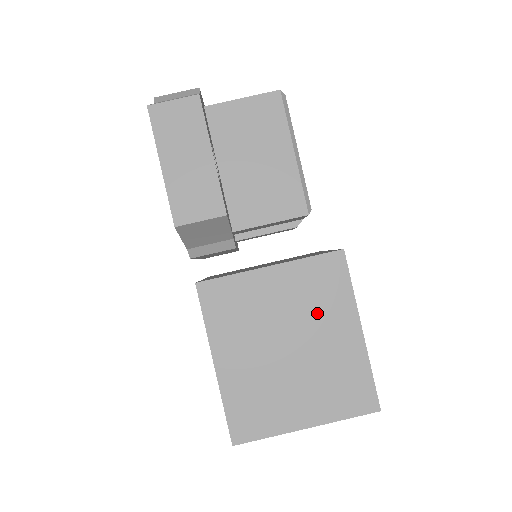
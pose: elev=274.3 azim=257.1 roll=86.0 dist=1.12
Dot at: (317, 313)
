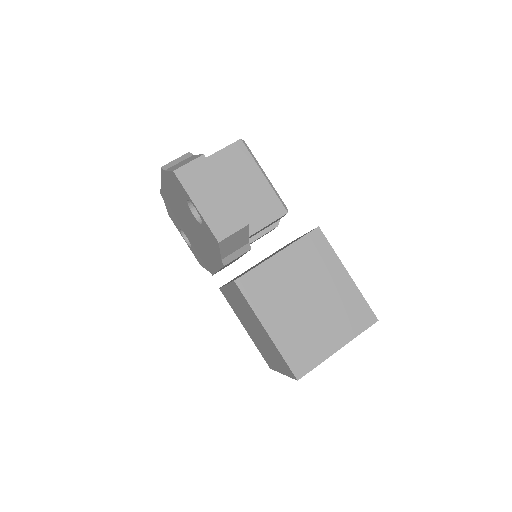
Dot at: (318, 273)
